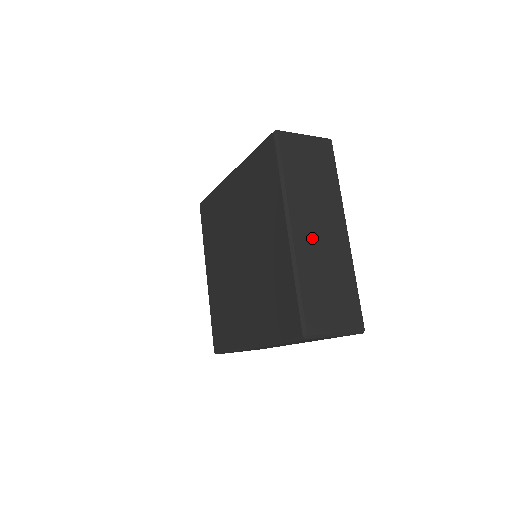
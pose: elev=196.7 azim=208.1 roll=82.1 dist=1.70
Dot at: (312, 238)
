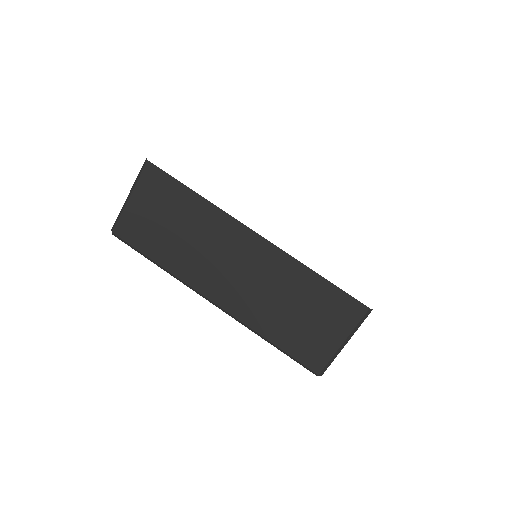
Dot at: (236, 287)
